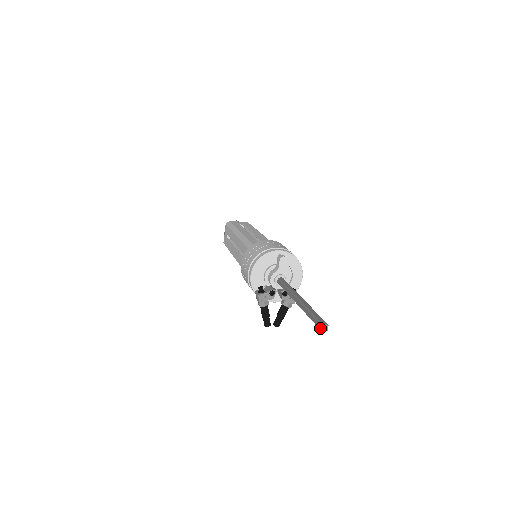
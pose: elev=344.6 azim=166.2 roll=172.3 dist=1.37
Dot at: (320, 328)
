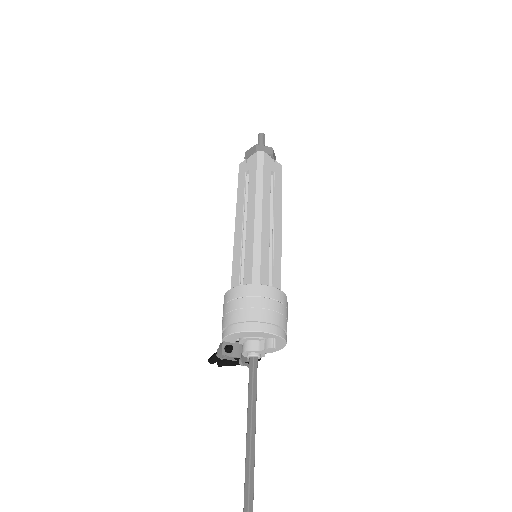
Dot at: (244, 510)
